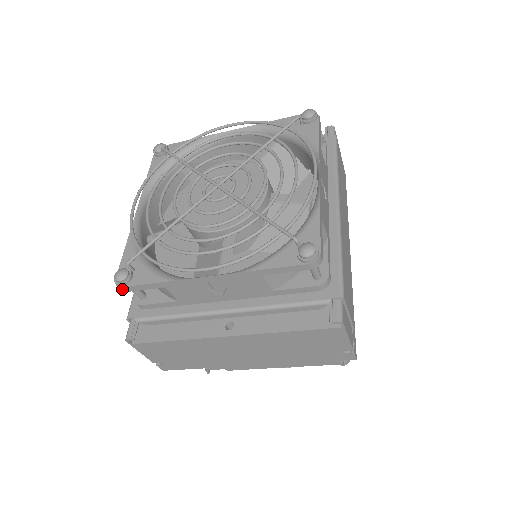
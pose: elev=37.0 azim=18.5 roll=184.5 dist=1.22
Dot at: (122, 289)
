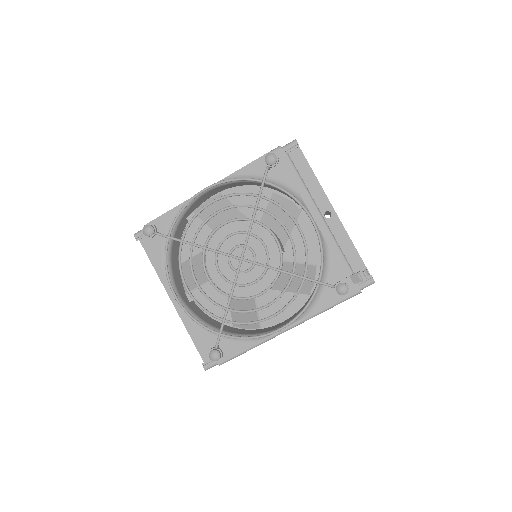
Dot at: occluded
